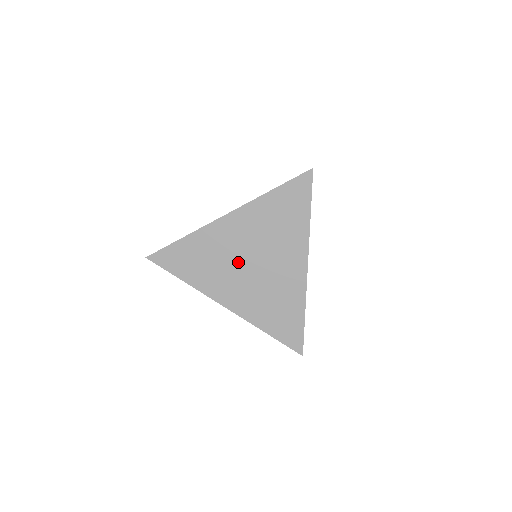
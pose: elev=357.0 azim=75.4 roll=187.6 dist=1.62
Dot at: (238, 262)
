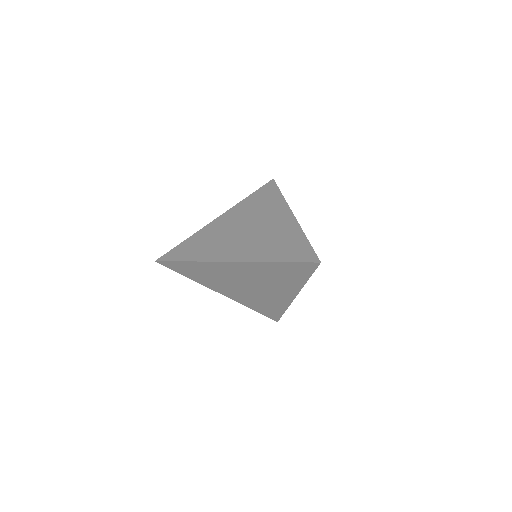
Dot at: (237, 282)
